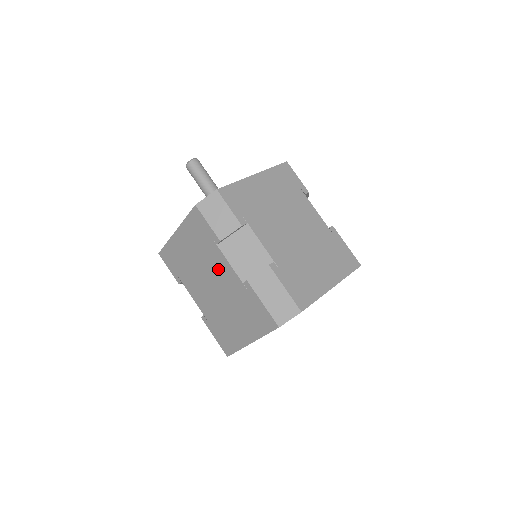
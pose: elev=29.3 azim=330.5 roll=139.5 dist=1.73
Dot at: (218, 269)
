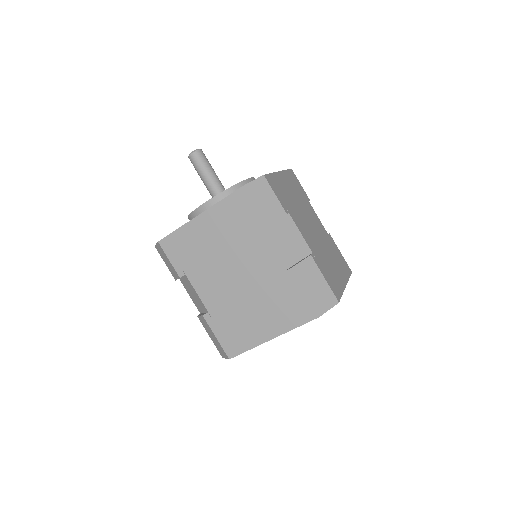
Dot at: occluded
